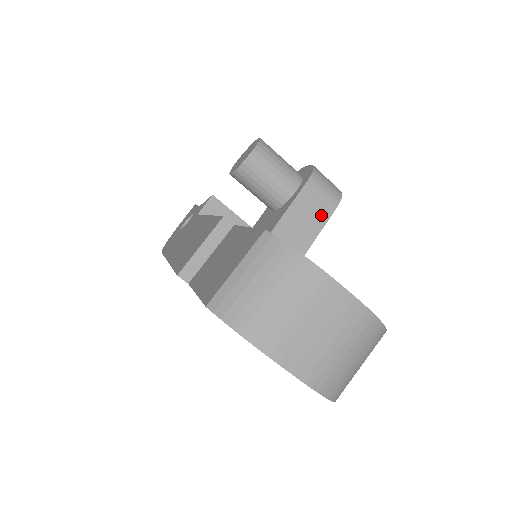
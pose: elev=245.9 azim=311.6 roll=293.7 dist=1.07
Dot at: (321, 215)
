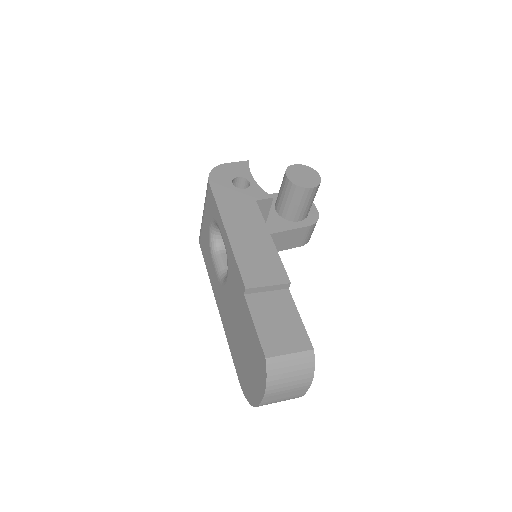
Dot at: (293, 244)
